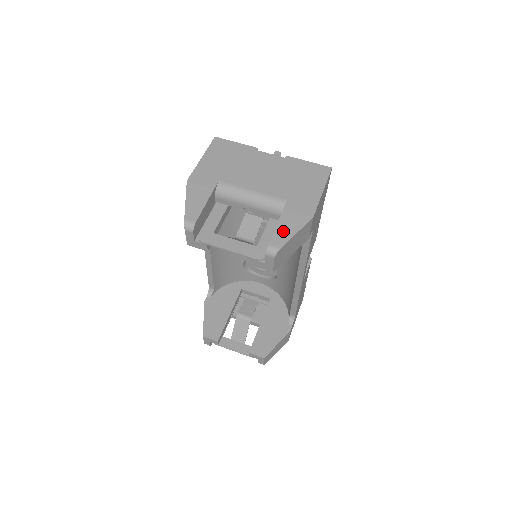
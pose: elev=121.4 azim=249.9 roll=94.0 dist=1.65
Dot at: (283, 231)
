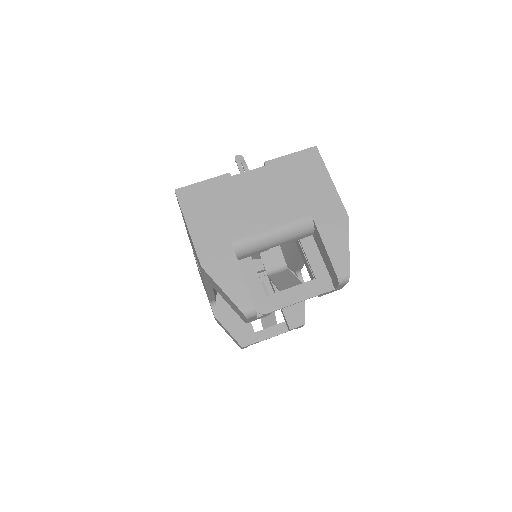
Dot at: (337, 252)
